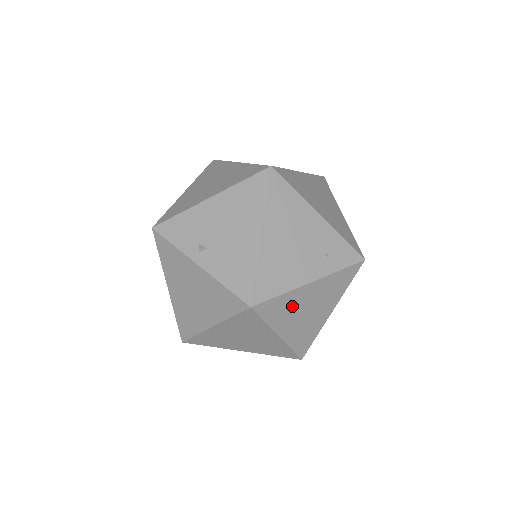
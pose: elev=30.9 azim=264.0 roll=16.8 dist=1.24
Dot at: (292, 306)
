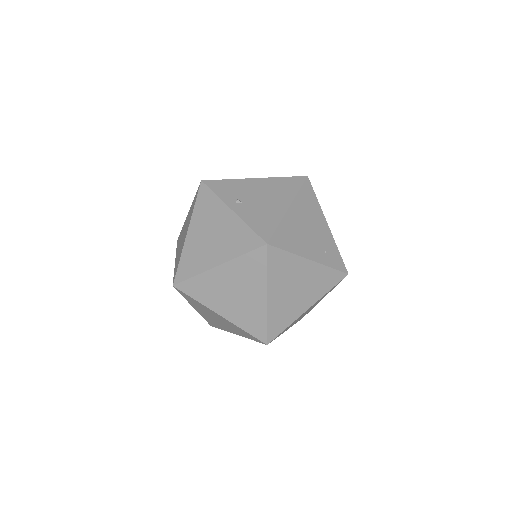
Dot at: (289, 272)
